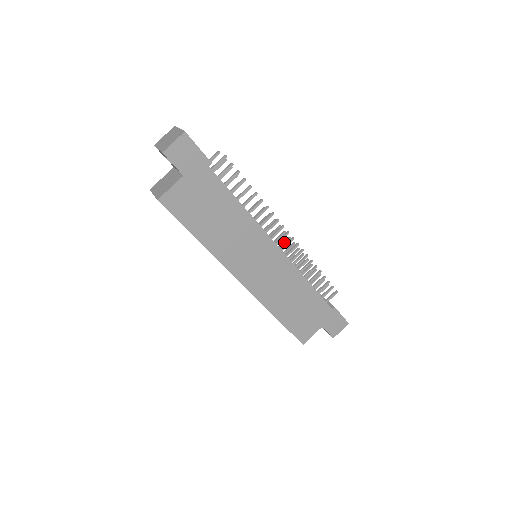
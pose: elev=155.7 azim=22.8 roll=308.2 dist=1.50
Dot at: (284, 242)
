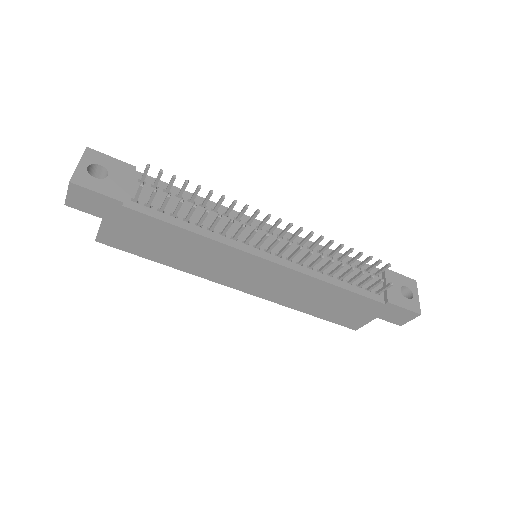
Dot at: (295, 234)
